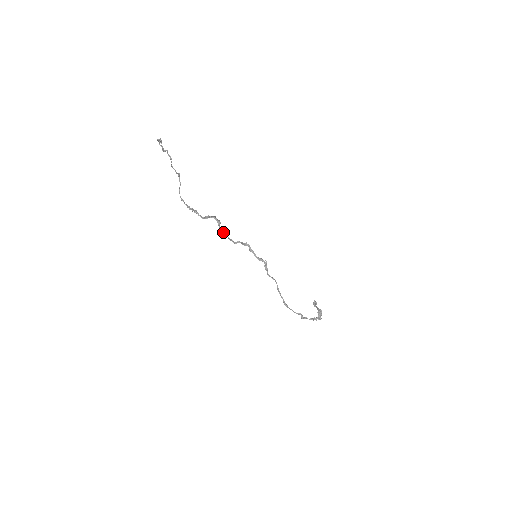
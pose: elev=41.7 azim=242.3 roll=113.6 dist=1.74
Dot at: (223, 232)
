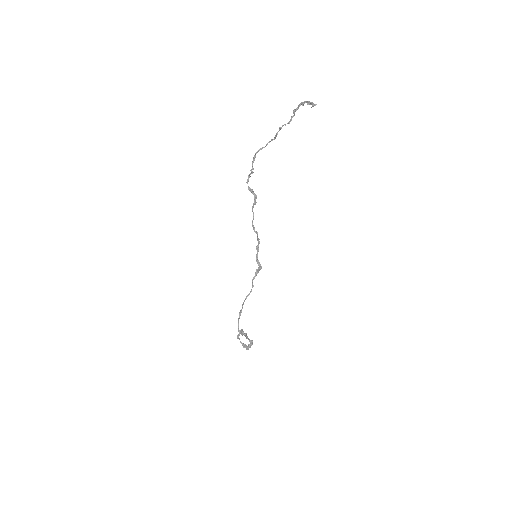
Dot at: (253, 214)
